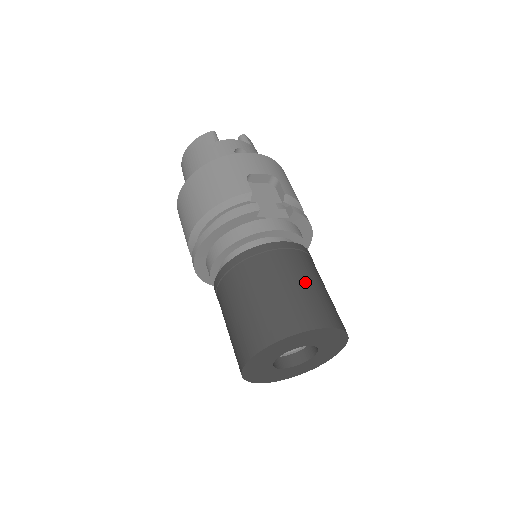
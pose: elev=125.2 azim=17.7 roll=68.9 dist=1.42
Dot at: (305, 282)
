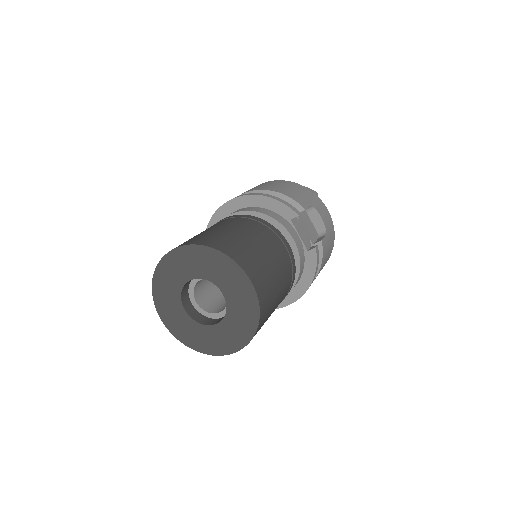
Dot at: (274, 266)
